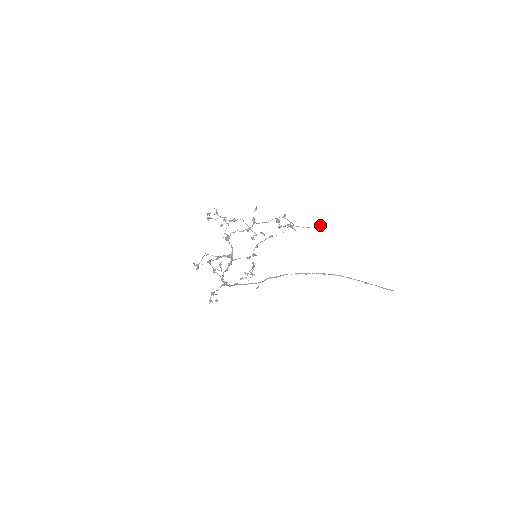
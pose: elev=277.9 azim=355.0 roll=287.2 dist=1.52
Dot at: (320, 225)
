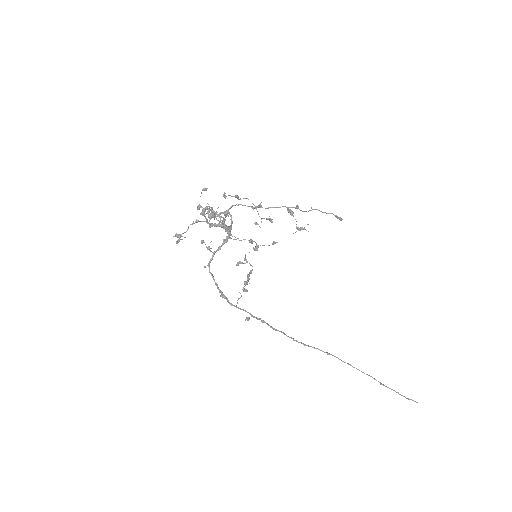
Dot at: (341, 218)
